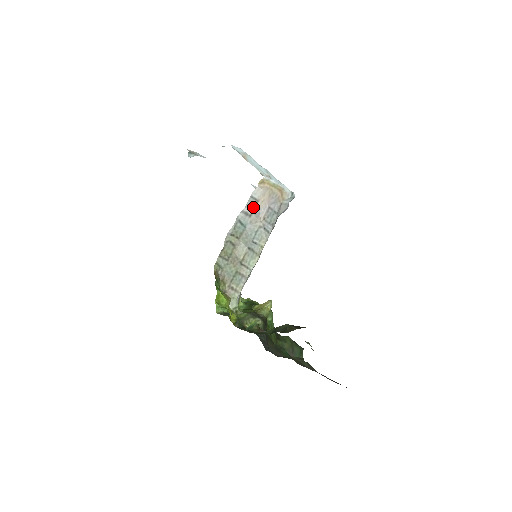
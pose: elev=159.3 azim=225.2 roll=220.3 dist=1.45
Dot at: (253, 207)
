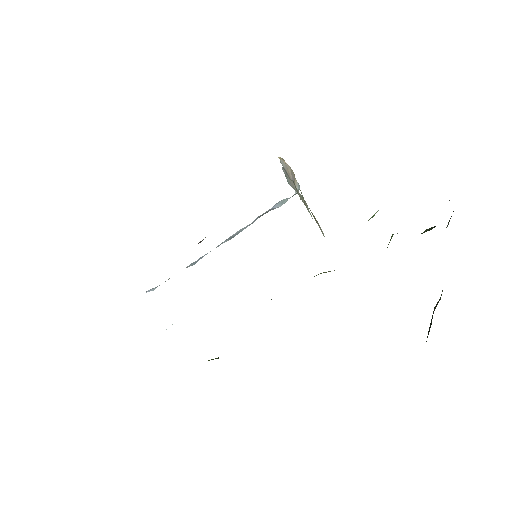
Dot at: occluded
